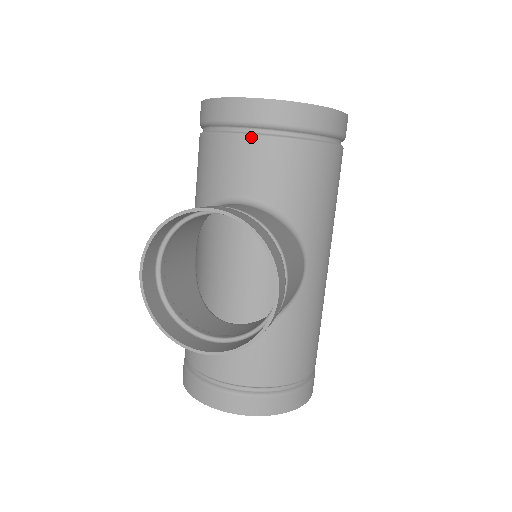
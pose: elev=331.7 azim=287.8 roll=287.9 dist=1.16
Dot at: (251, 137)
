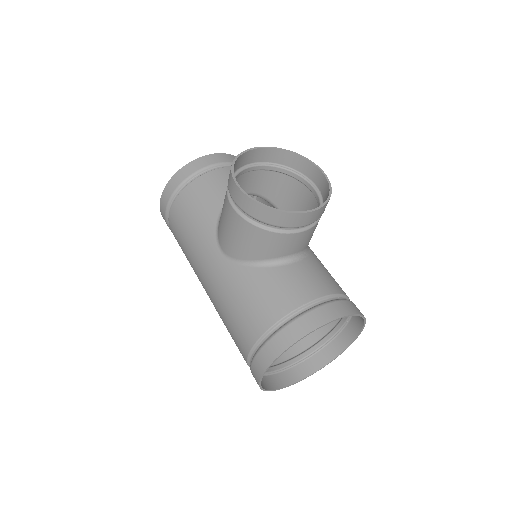
Dot at: (225, 168)
